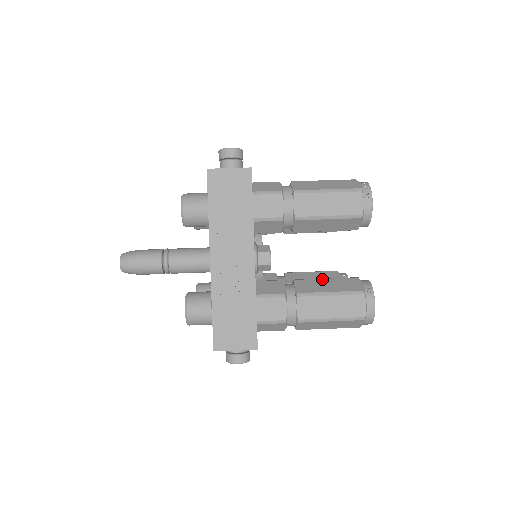
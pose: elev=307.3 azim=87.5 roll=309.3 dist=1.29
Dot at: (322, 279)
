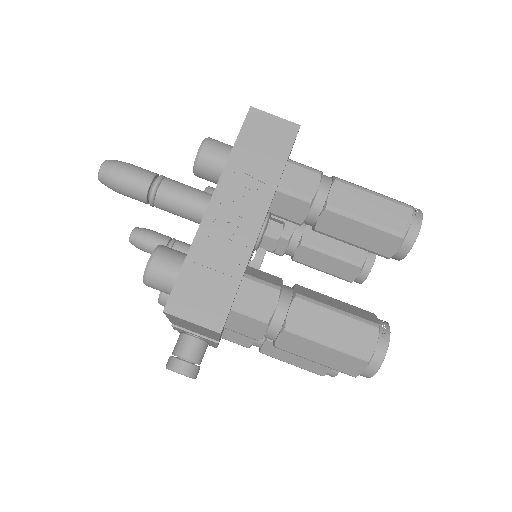
Dot at: occluded
